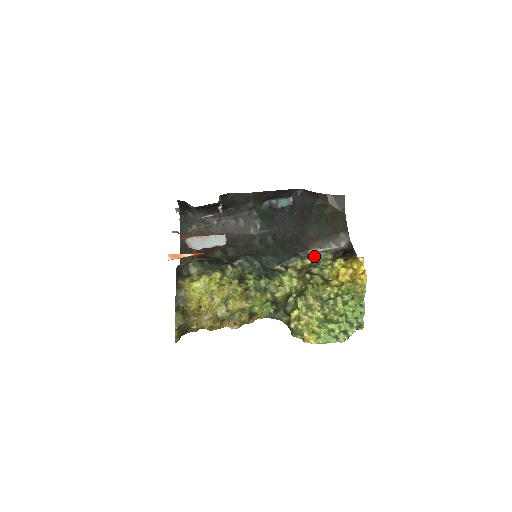
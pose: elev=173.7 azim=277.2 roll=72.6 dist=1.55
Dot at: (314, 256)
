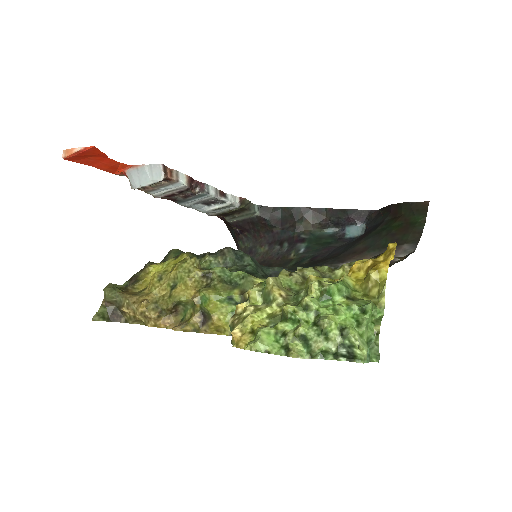
Dot at: occluded
